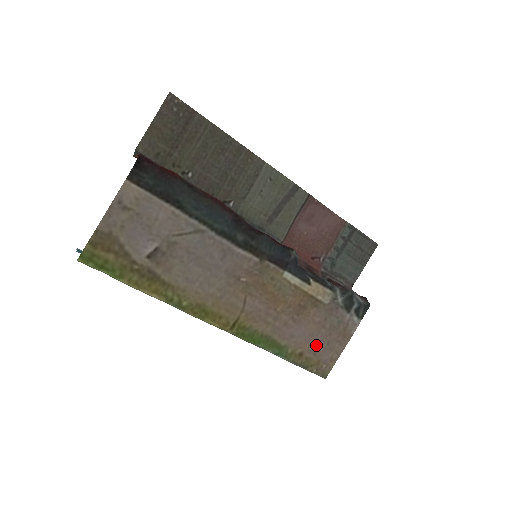
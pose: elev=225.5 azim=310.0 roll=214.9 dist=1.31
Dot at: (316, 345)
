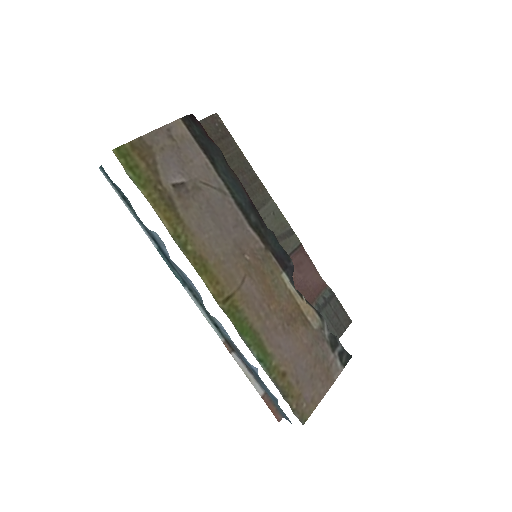
Dot at: (300, 371)
